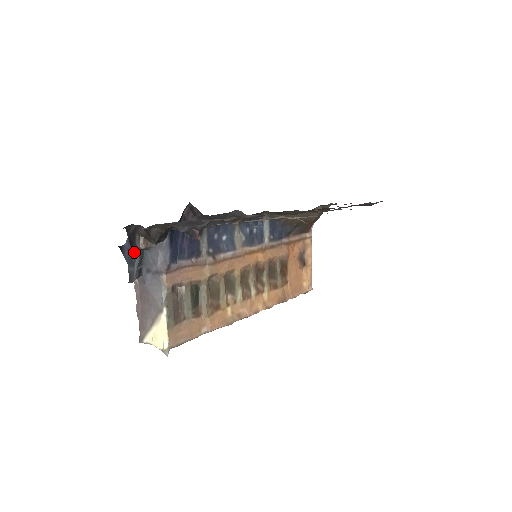
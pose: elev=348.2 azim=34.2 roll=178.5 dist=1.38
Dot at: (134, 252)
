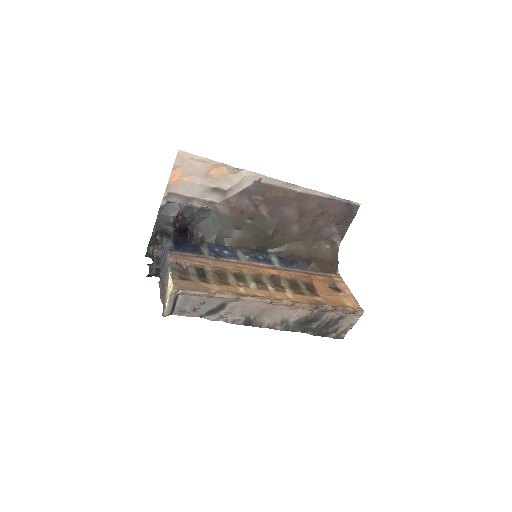
Dot at: (153, 260)
